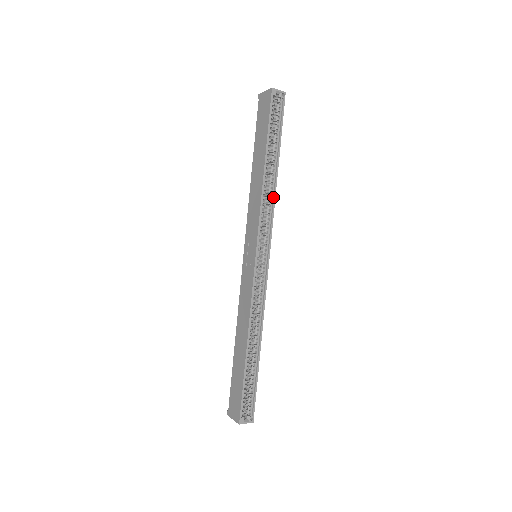
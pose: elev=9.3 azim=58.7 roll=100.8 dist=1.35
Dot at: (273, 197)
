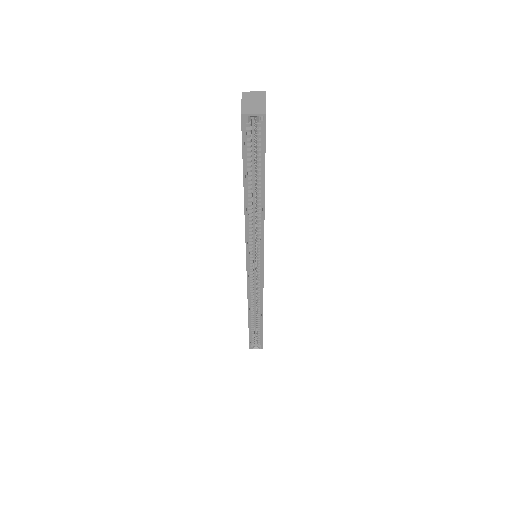
Dot at: (262, 223)
